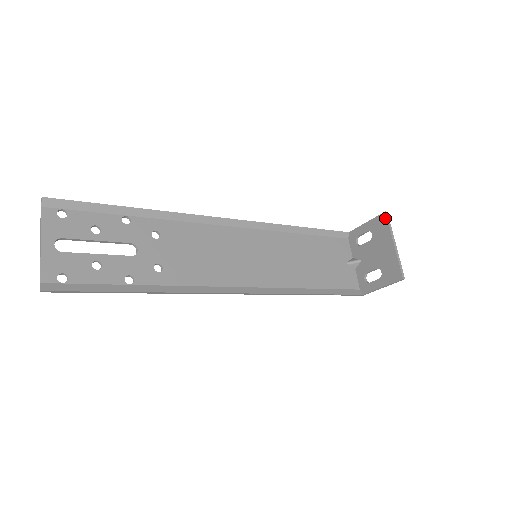
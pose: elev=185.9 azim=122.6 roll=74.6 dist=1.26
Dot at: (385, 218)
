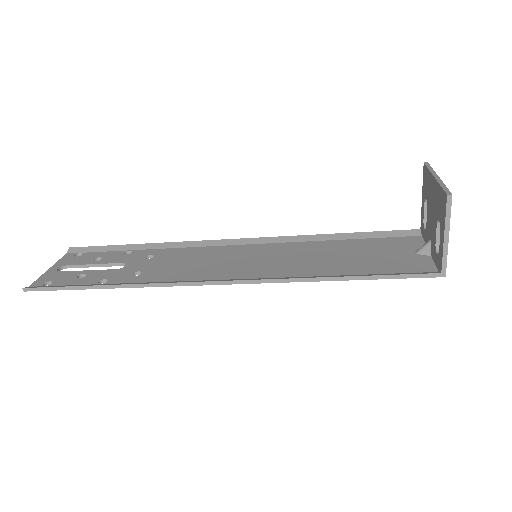
Dot at: (425, 168)
